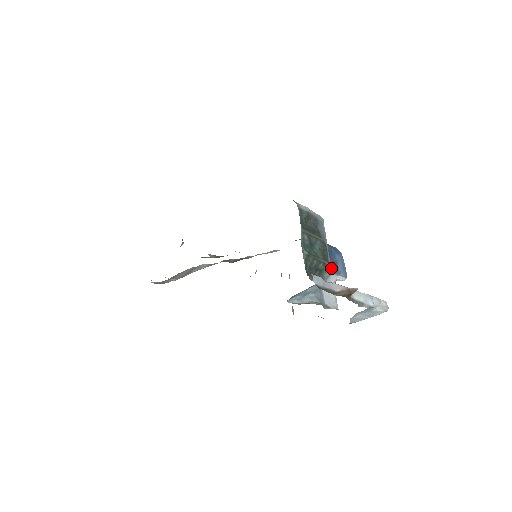
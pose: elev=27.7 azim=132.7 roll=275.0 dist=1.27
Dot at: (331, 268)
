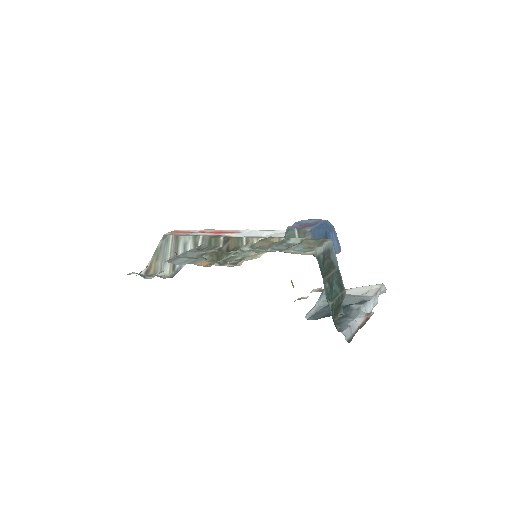
Dot at: occluded
